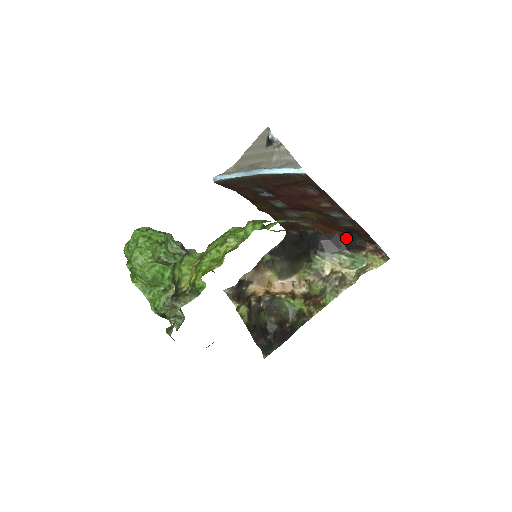
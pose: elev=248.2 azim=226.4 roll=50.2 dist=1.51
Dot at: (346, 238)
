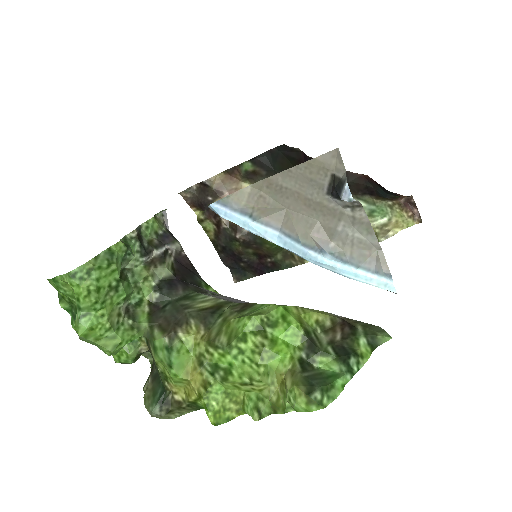
Dot at: (374, 185)
